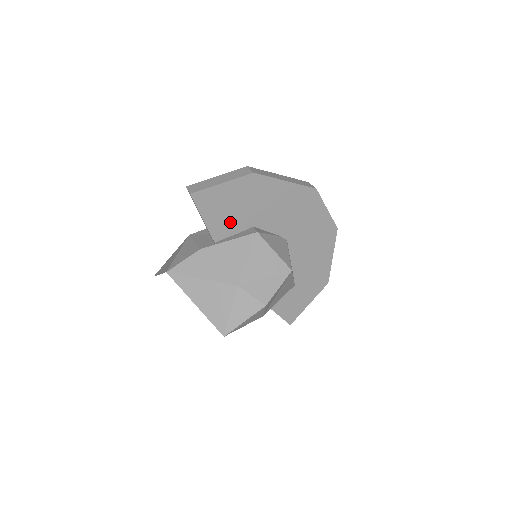
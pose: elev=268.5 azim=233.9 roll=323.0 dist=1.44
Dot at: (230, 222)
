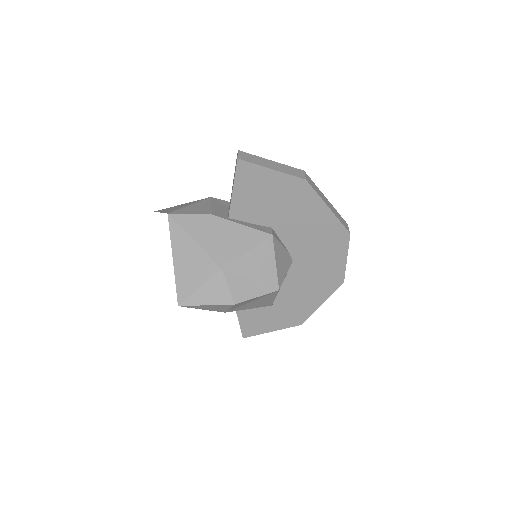
Dot at: (255, 209)
